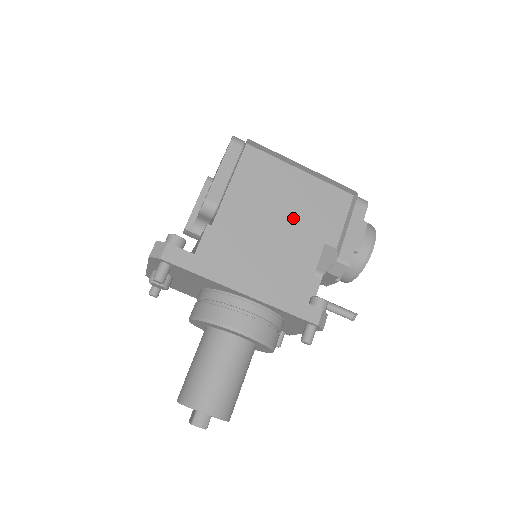
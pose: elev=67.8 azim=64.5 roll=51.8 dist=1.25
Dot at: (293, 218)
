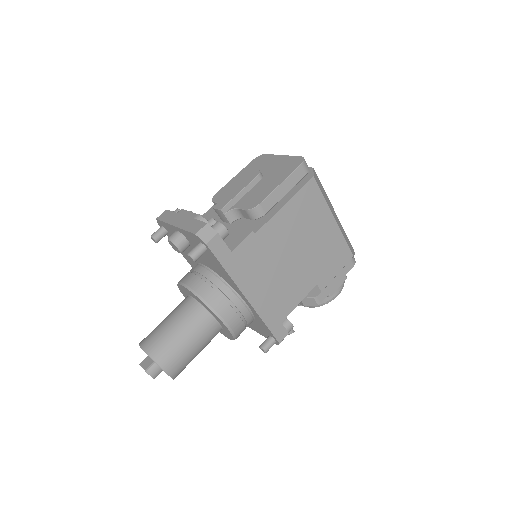
Dot at: (309, 255)
